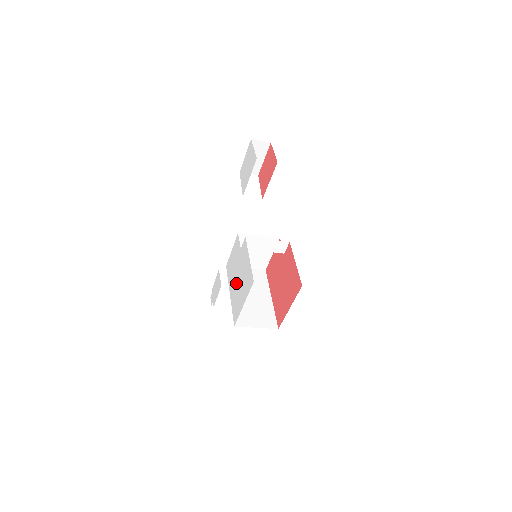
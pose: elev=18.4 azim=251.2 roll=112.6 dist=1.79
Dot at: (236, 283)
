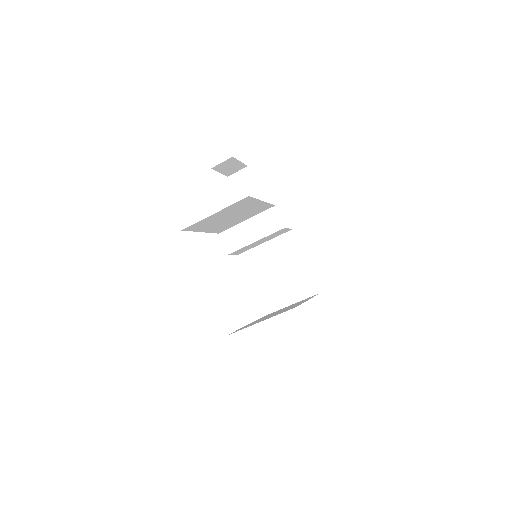
Dot at: occluded
